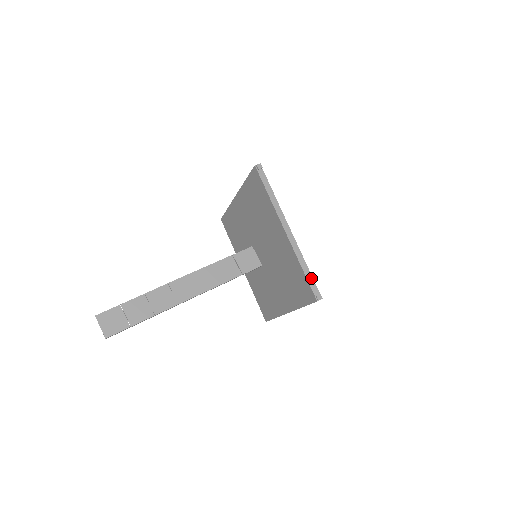
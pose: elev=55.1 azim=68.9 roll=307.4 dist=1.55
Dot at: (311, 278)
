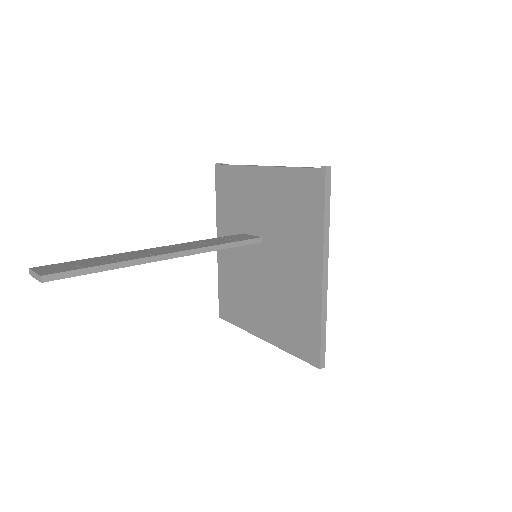
Dot at: (308, 167)
